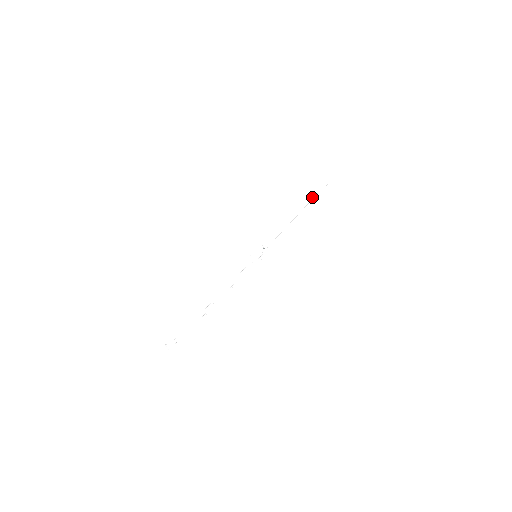
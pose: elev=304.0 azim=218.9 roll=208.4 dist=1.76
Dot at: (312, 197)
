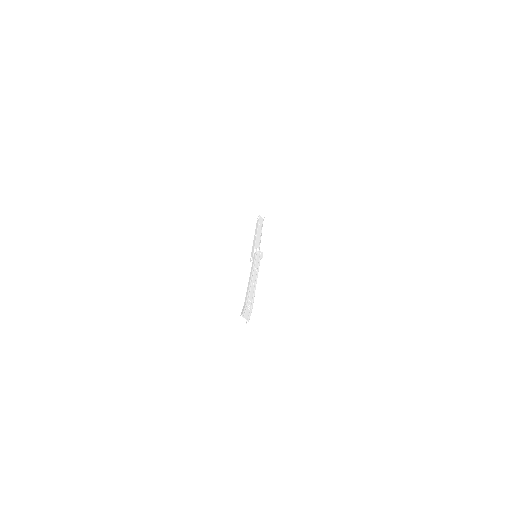
Dot at: (261, 225)
